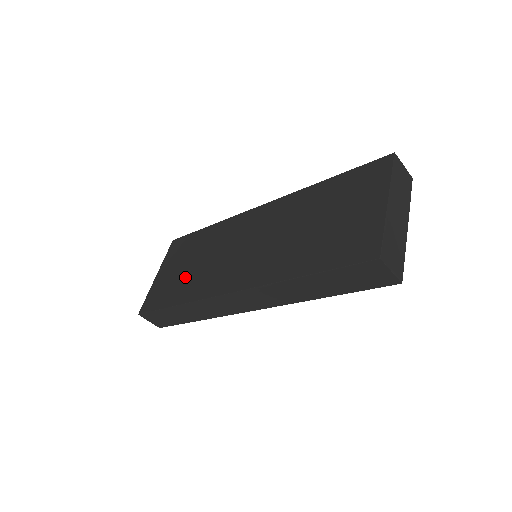
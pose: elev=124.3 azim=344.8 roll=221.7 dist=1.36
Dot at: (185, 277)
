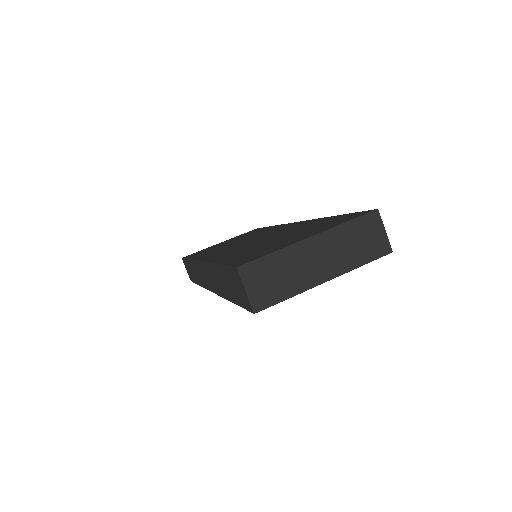
Dot at: (217, 247)
